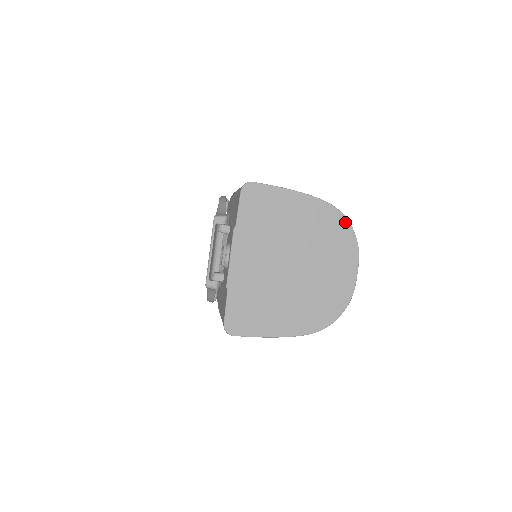
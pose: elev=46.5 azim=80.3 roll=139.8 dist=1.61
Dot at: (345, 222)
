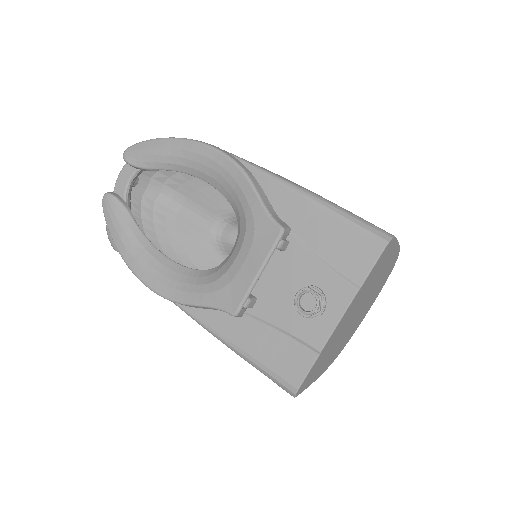
Dot at: occluded
